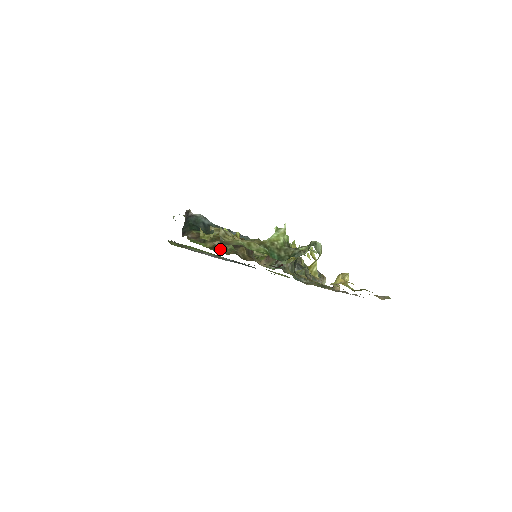
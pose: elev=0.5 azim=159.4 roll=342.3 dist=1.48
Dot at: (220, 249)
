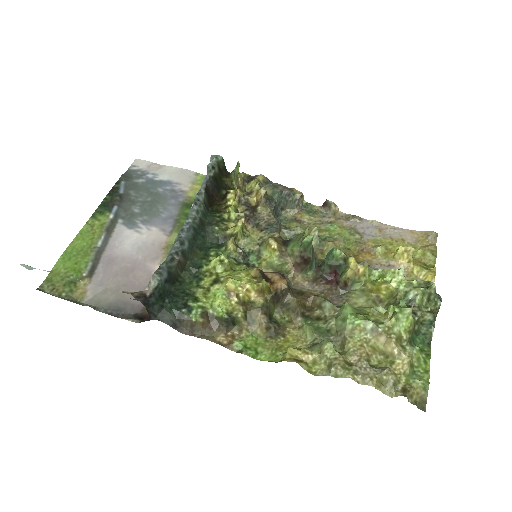
Dot at: (276, 324)
